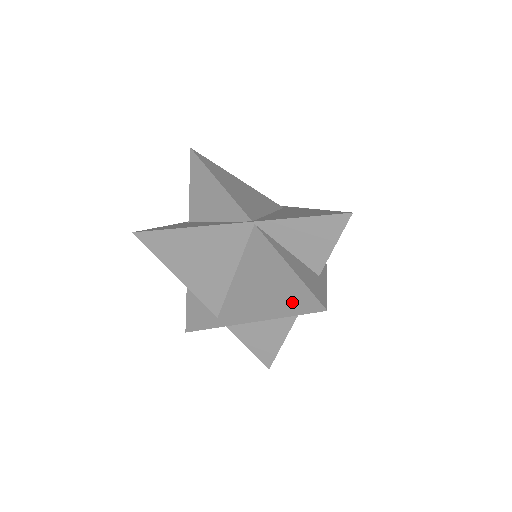
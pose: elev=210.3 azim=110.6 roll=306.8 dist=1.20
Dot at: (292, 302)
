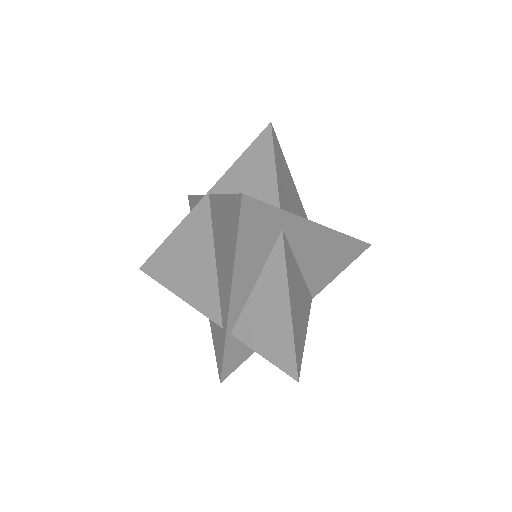
Dot at: (233, 226)
